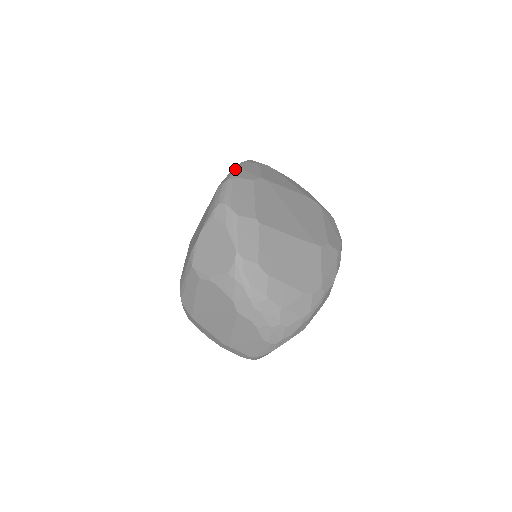
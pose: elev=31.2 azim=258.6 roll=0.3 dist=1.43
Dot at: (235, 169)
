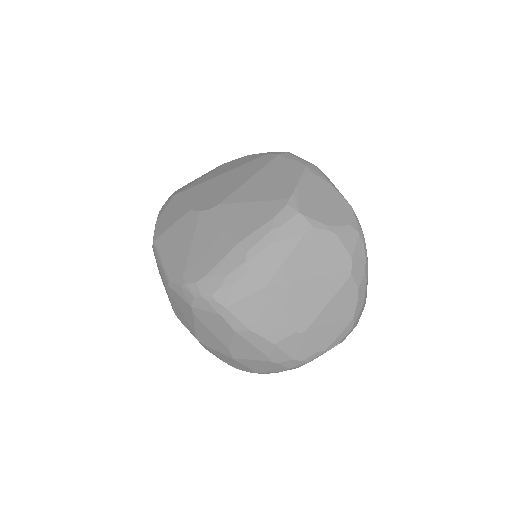
Dot at: occluded
